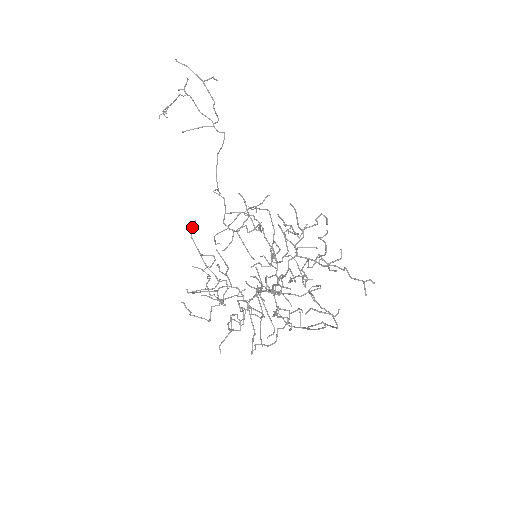
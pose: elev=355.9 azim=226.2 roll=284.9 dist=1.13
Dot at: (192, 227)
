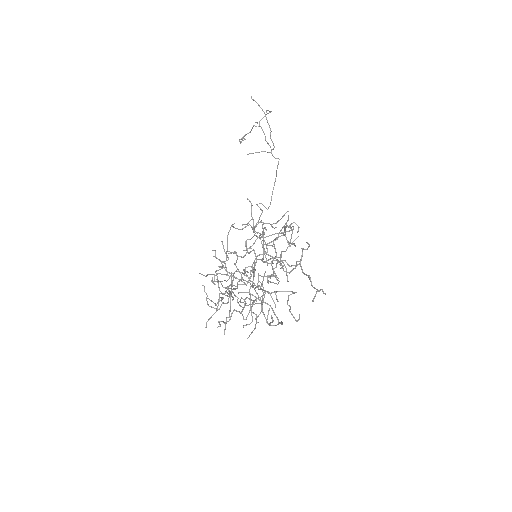
Dot at: (230, 228)
